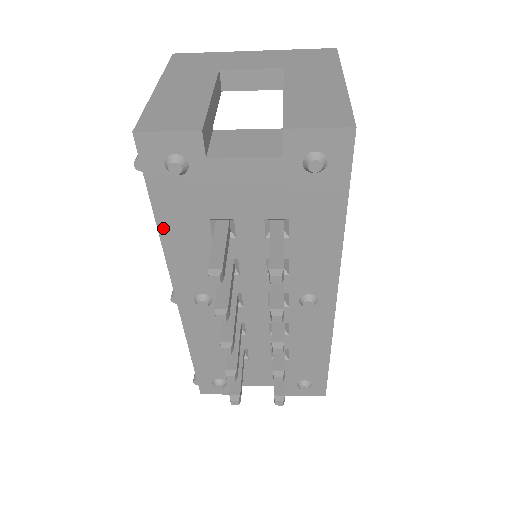
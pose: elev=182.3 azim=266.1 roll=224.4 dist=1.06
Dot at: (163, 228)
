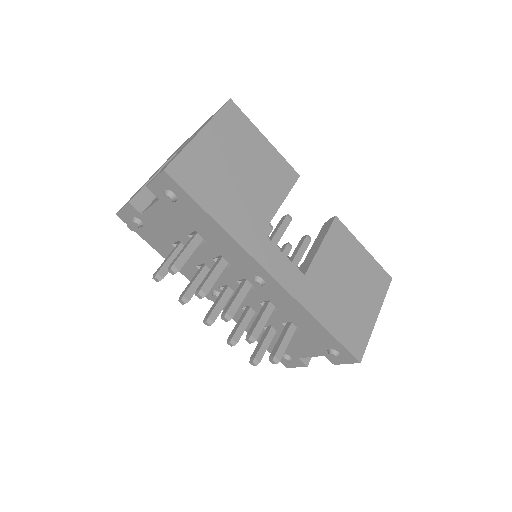
Dot at: (164, 256)
